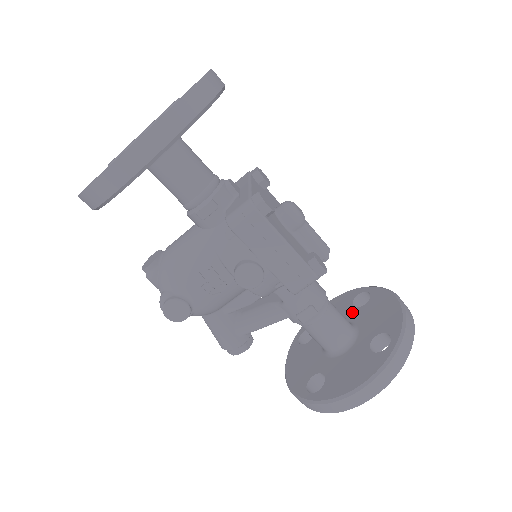
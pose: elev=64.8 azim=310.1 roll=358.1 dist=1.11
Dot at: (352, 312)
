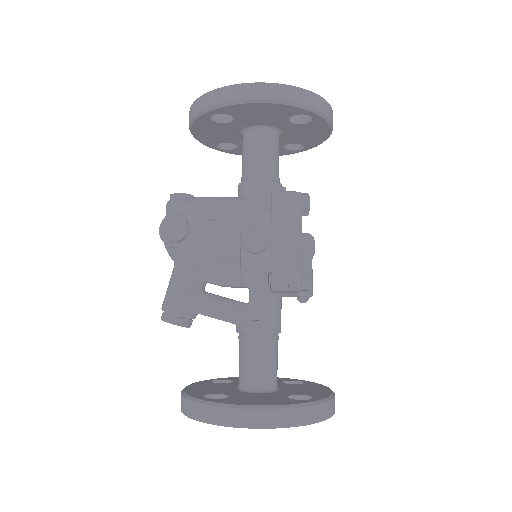
Dot at: (280, 383)
